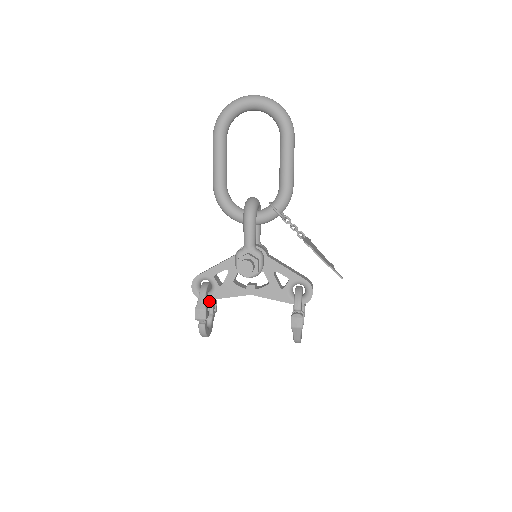
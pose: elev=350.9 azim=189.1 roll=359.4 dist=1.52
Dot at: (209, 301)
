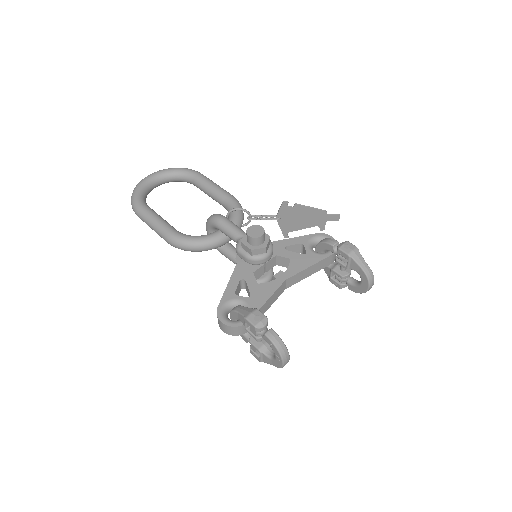
Dot at: occluded
